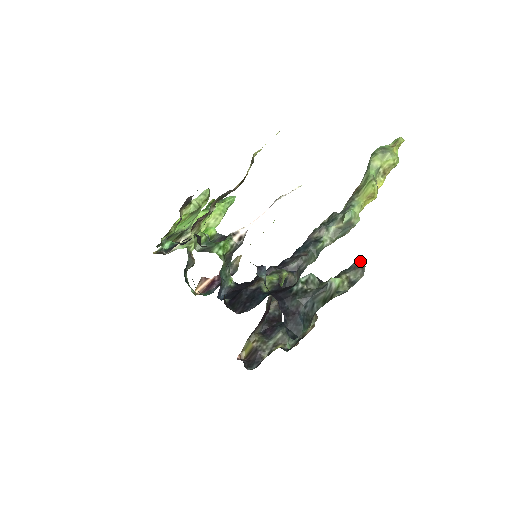
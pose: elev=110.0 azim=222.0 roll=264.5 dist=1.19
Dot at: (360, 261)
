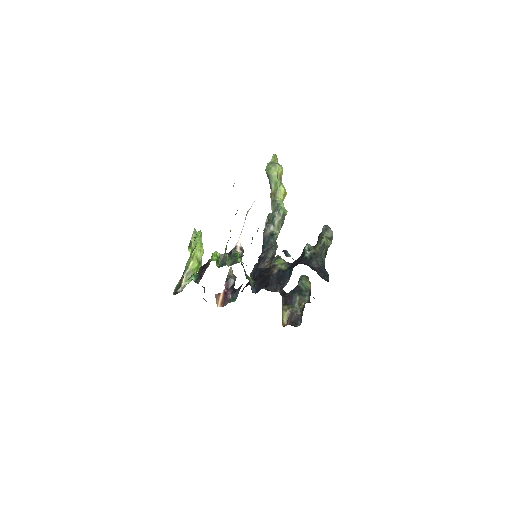
Dot at: (325, 225)
